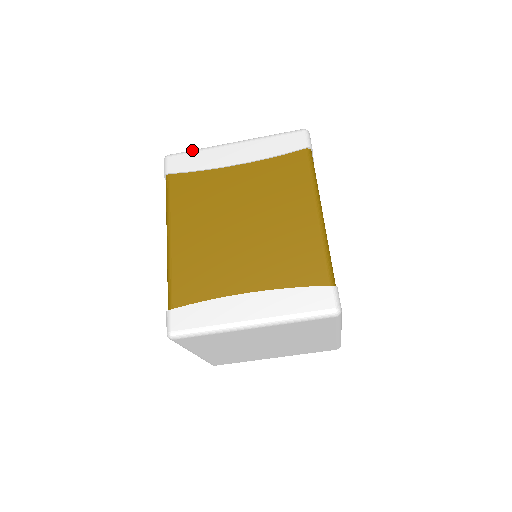
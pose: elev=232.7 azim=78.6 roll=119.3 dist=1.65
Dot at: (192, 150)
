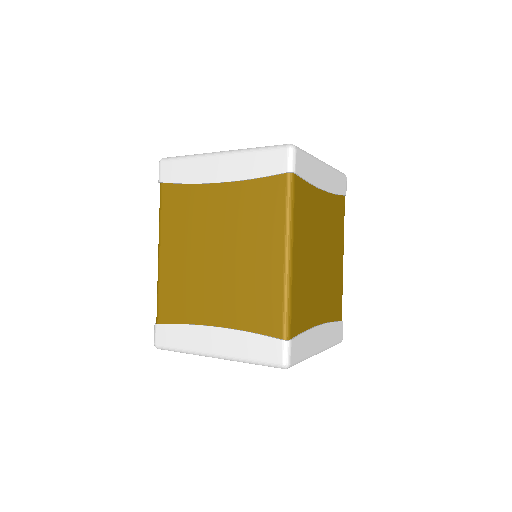
Dot at: (182, 157)
